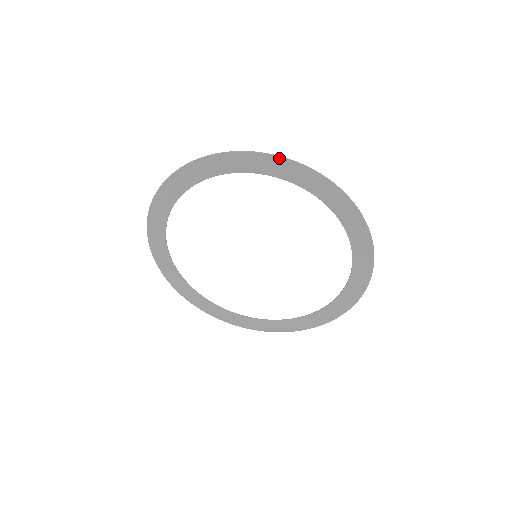
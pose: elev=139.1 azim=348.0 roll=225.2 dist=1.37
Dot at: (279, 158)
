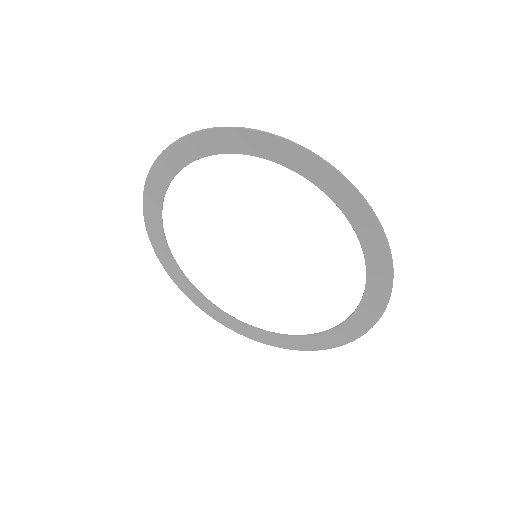
Dot at: (346, 181)
